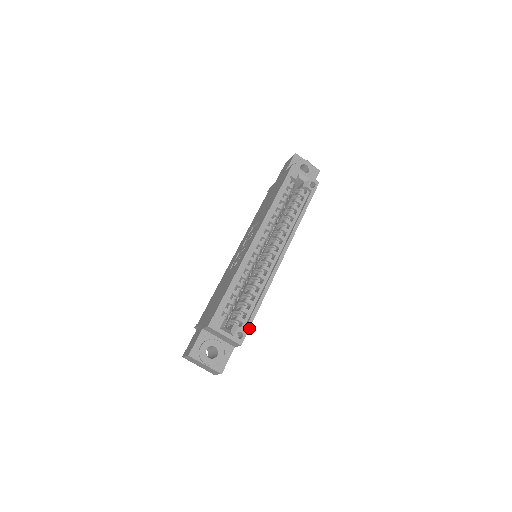
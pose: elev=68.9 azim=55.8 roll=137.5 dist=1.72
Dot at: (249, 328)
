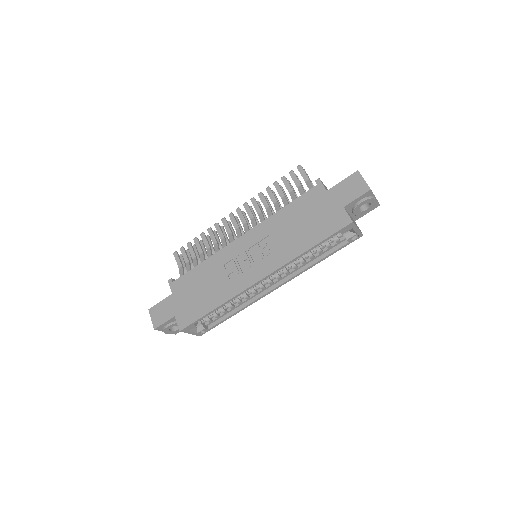
Dot at: occluded
